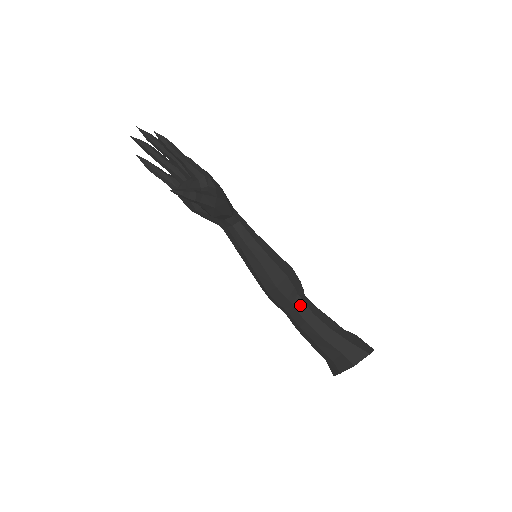
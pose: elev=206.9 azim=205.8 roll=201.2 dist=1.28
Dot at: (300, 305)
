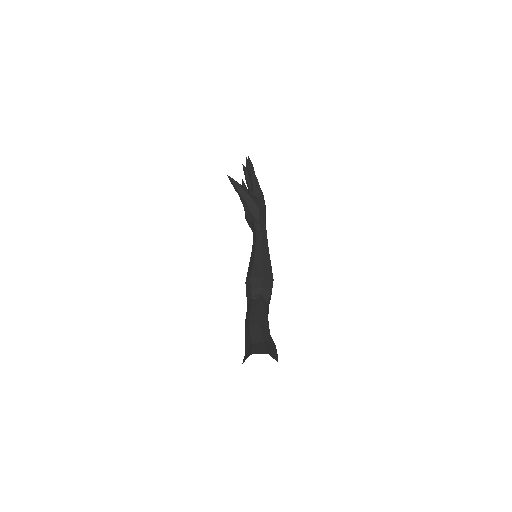
Dot at: (256, 300)
